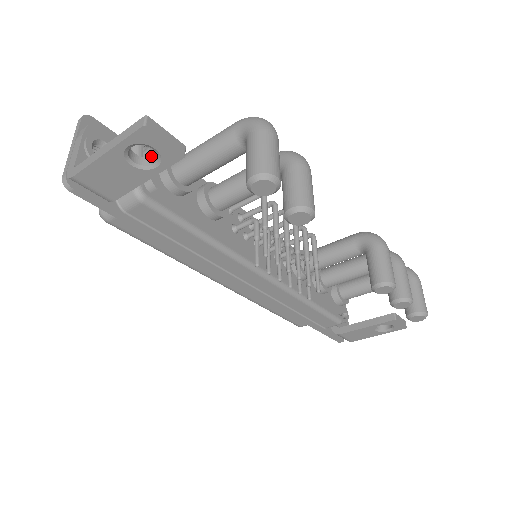
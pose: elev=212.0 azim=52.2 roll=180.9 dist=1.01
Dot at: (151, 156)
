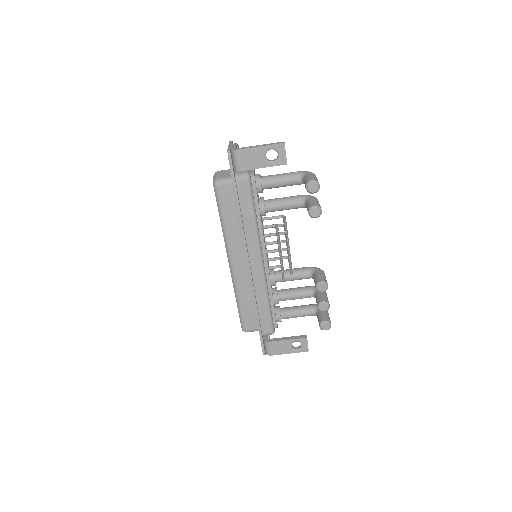
Dot at: (254, 169)
